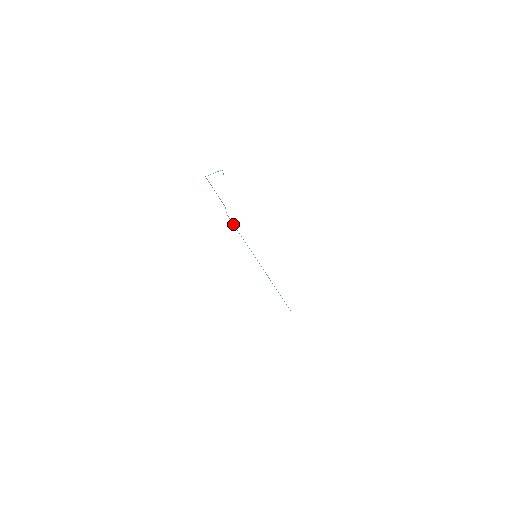
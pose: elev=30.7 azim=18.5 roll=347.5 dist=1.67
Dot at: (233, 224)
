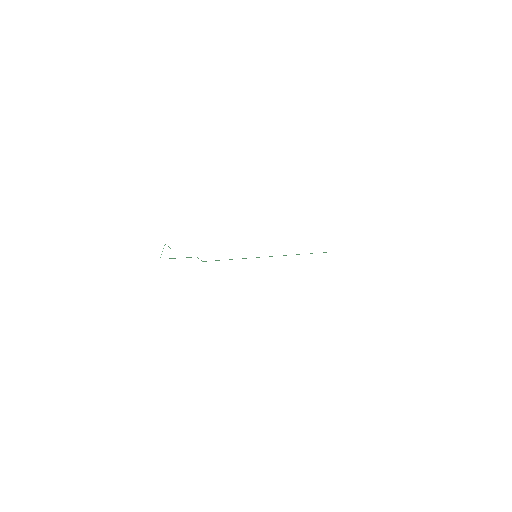
Dot at: occluded
